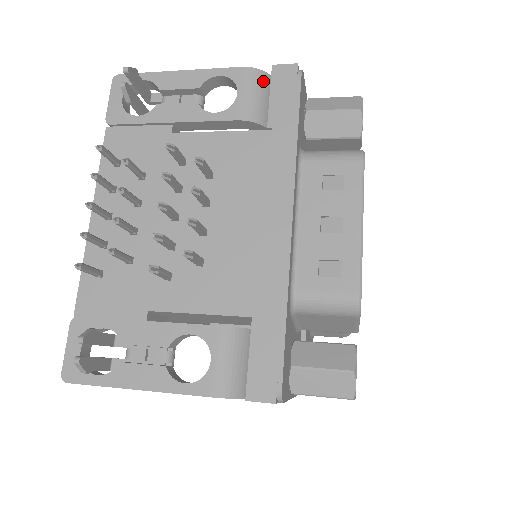
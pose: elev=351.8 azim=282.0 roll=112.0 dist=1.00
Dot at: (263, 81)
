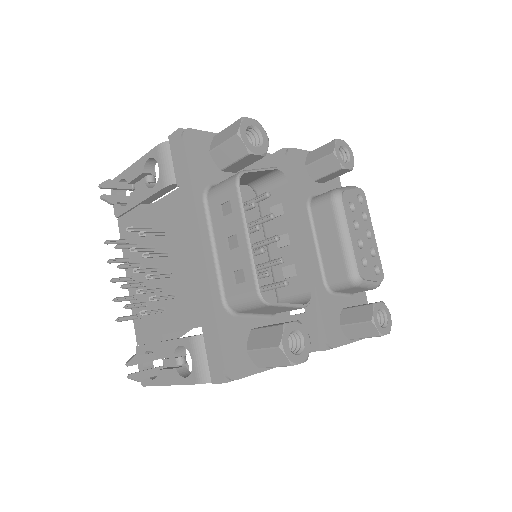
Dot at: occluded
